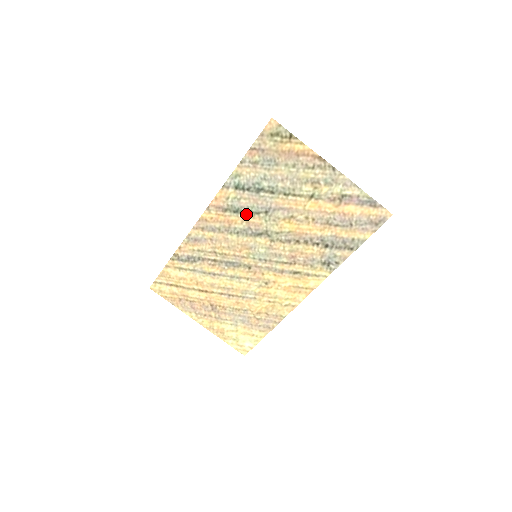
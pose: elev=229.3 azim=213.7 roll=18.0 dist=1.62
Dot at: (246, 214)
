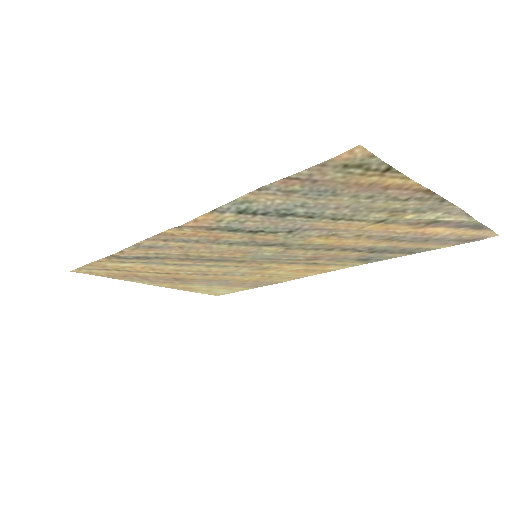
Dot at: (252, 233)
